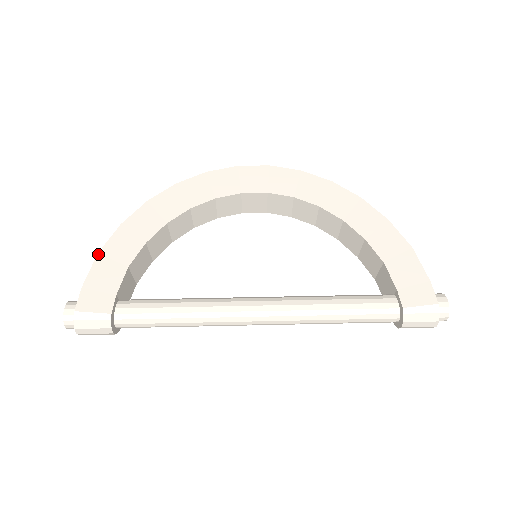
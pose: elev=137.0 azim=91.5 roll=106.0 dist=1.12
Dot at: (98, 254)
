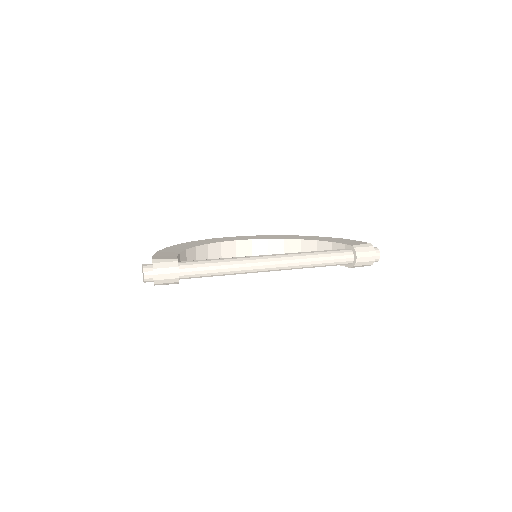
Dot at: (157, 252)
